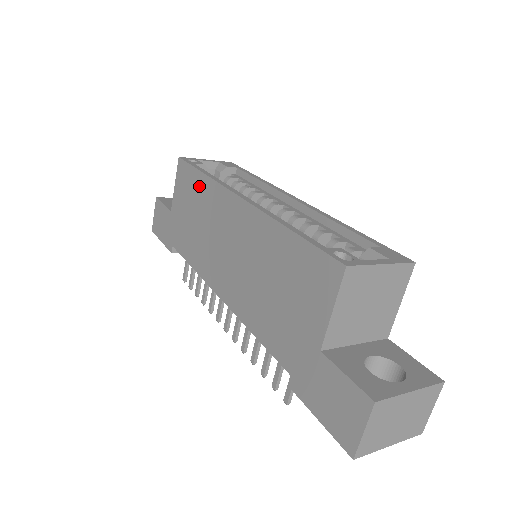
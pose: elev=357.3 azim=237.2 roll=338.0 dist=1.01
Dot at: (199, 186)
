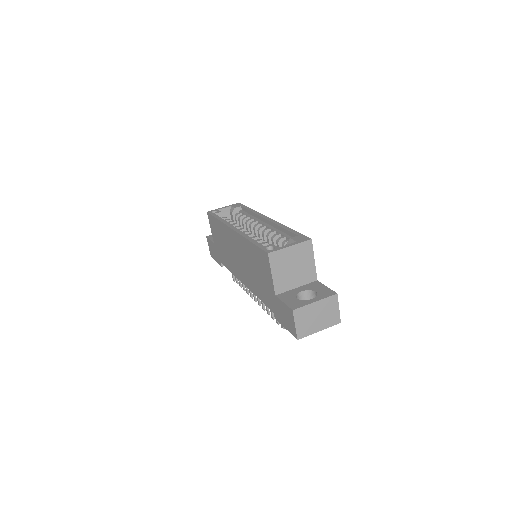
Dot at: (218, 227)
